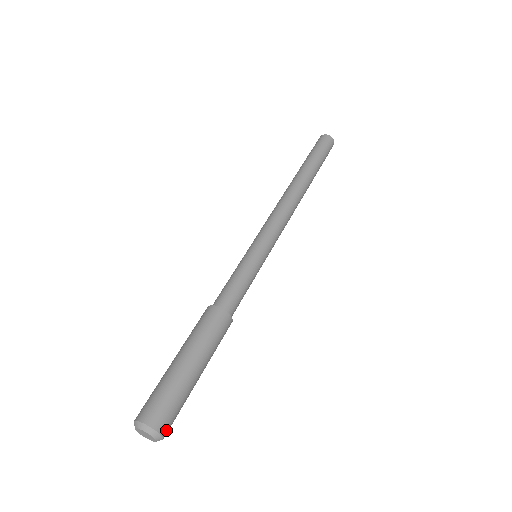
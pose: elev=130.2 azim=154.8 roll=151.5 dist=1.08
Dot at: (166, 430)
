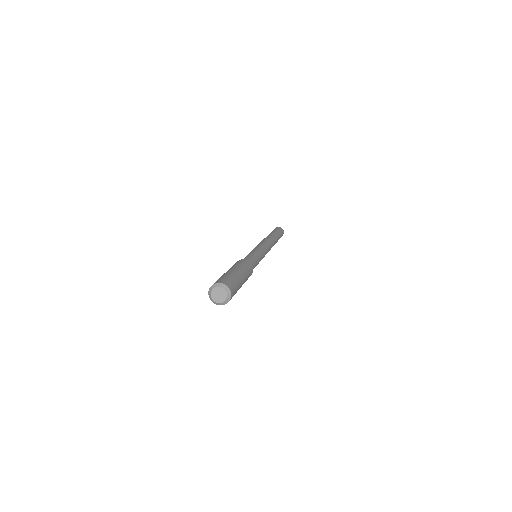
Dot at: (230, 299)
